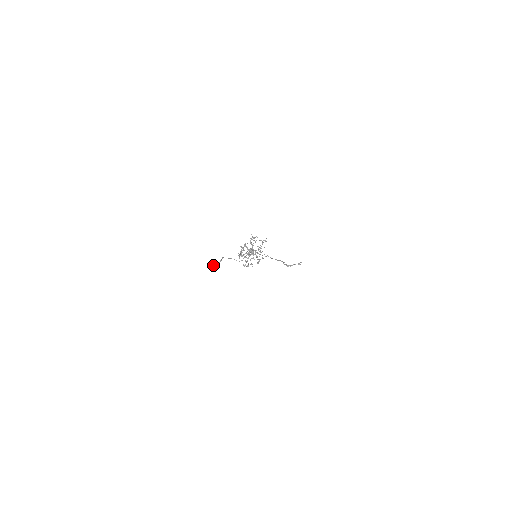
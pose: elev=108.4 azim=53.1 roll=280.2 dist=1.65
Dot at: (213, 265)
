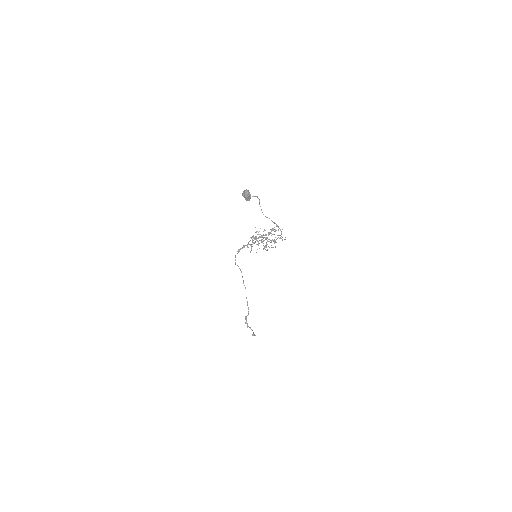
Dot at: (248, 190)
